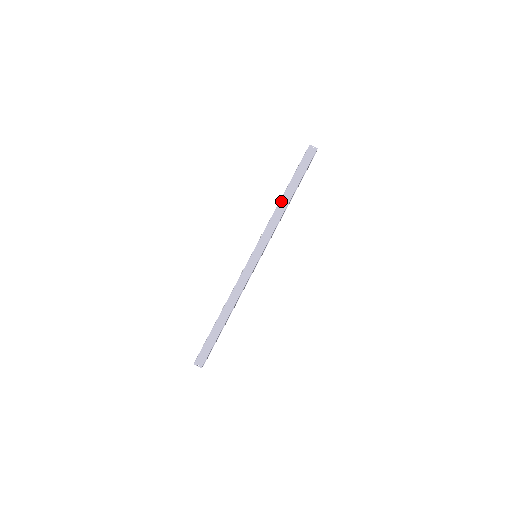
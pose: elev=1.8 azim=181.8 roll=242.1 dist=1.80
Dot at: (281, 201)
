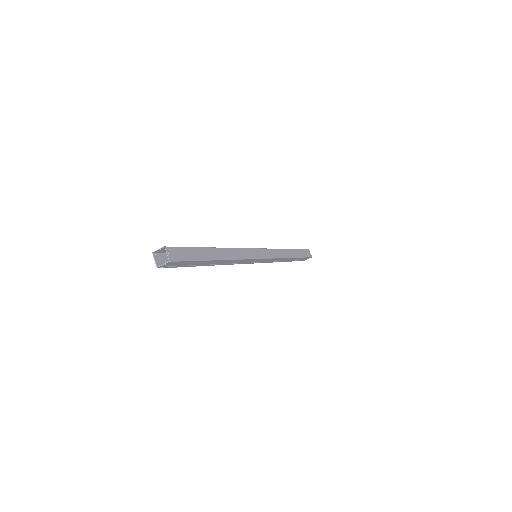
Dot at: (288, 250)
